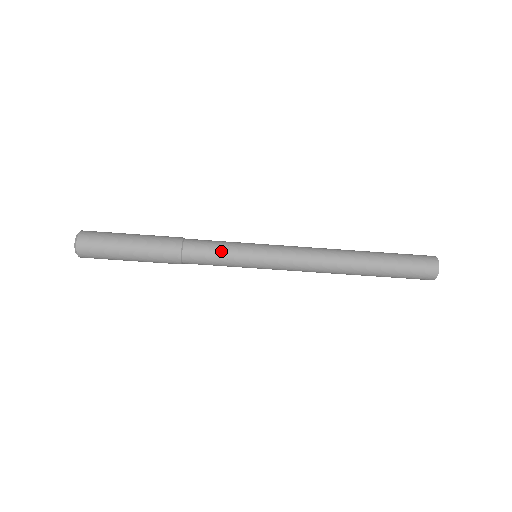
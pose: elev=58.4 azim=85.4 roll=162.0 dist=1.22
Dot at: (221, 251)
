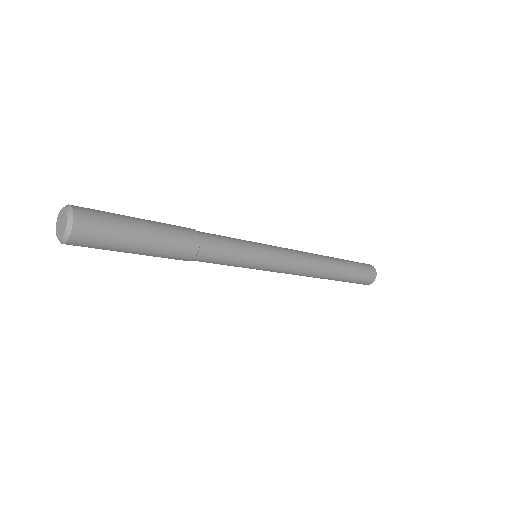
Dot at: (235, 254)
